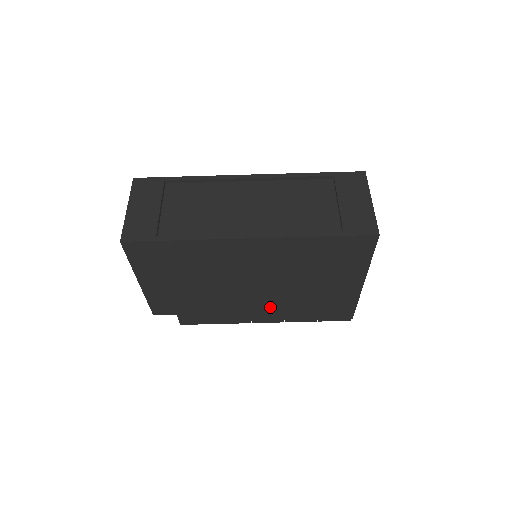
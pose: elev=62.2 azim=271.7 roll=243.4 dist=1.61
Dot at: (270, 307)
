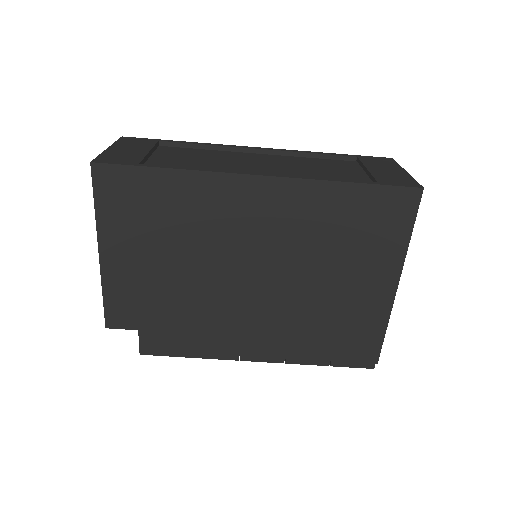
Dot at: (269, 326)
